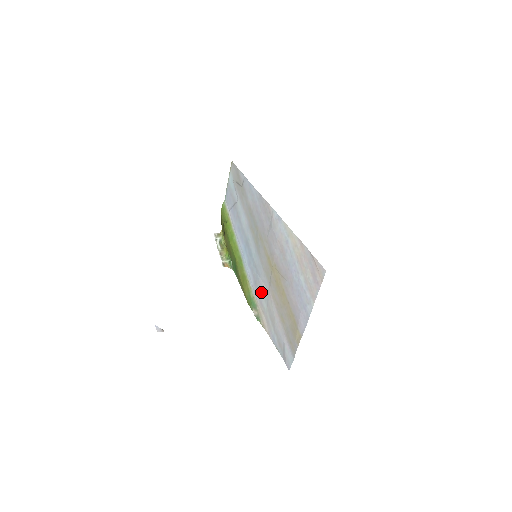
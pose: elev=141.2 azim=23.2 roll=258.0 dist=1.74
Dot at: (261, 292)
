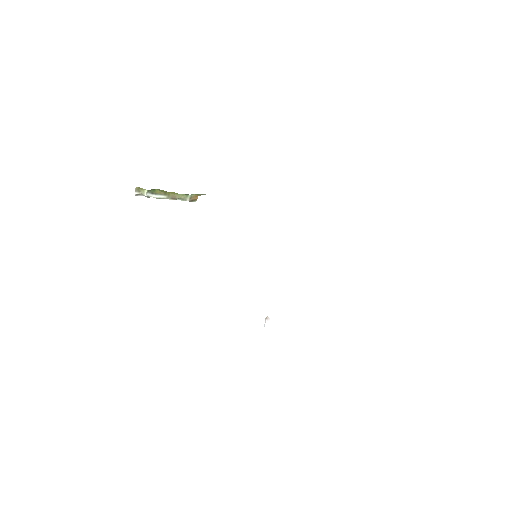
Dot at: occluded
